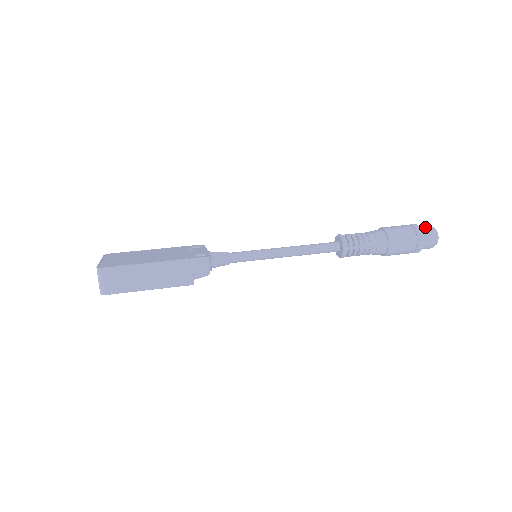
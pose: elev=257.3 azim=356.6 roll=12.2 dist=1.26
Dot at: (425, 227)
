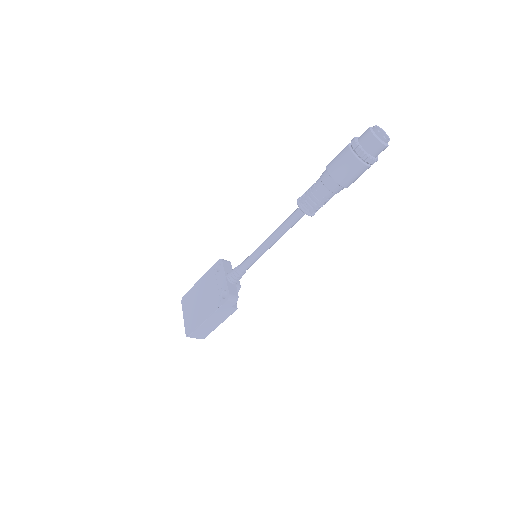
Dot at: (366, 140)
